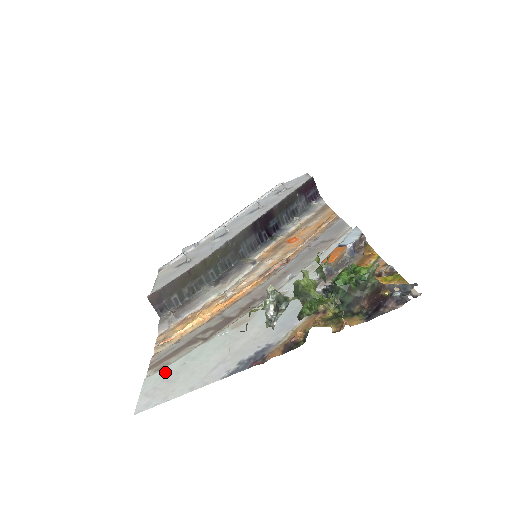
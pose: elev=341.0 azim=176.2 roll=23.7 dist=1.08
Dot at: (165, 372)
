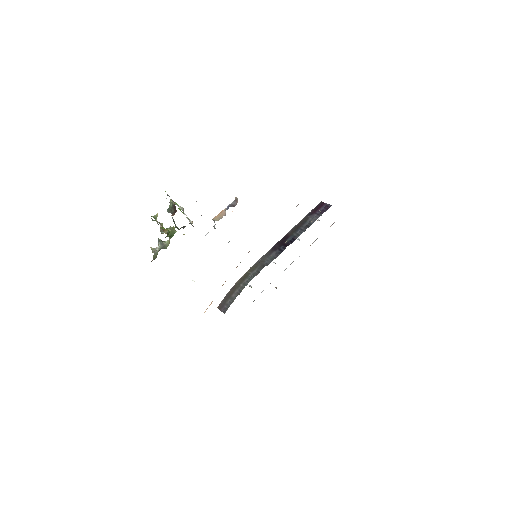
Dot at: occluded
